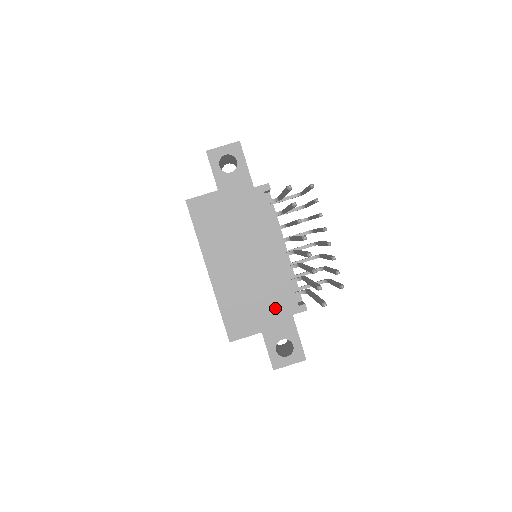
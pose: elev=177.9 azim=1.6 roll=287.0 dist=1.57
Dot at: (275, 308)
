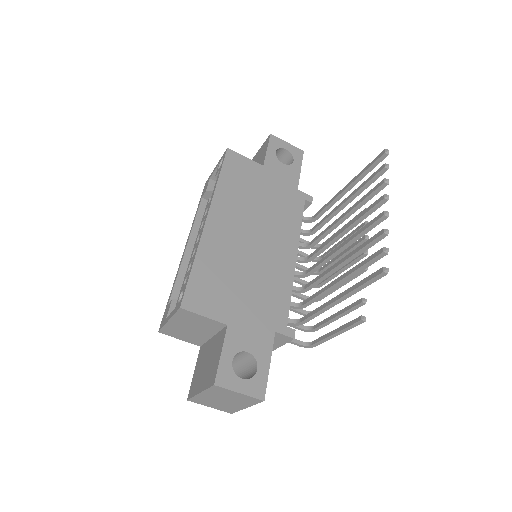
Dot at: (259, 309)
